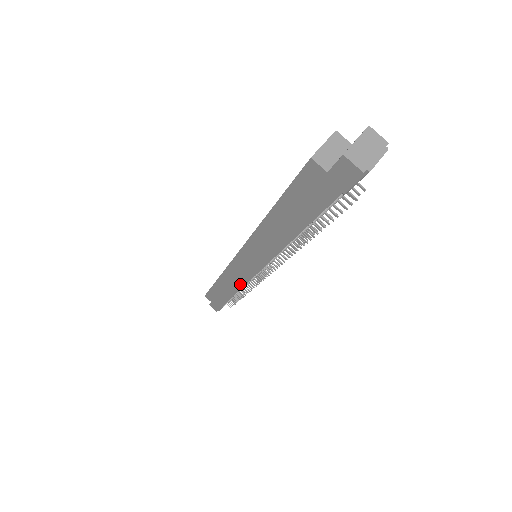
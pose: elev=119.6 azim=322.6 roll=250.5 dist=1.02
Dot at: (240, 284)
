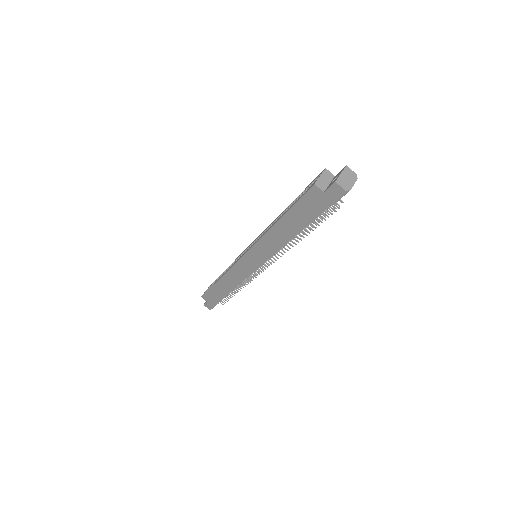
Dot at: (240, 280)
